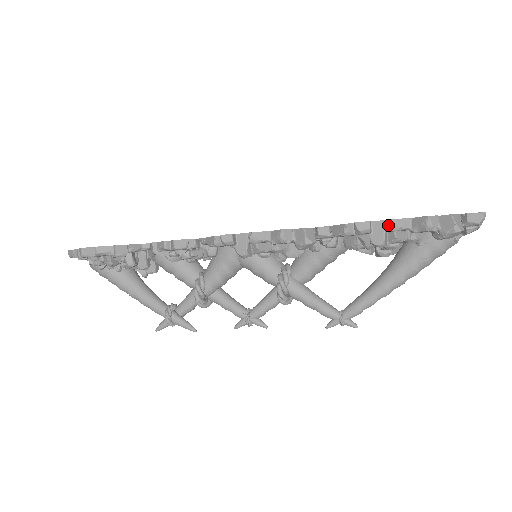
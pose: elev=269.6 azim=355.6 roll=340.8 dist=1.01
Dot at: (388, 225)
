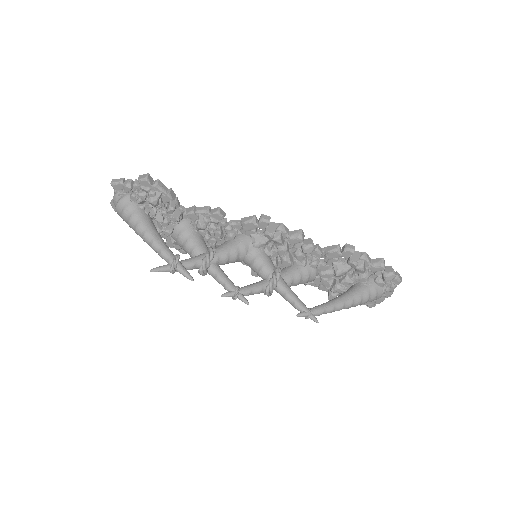
Dot at: (362, 254)
